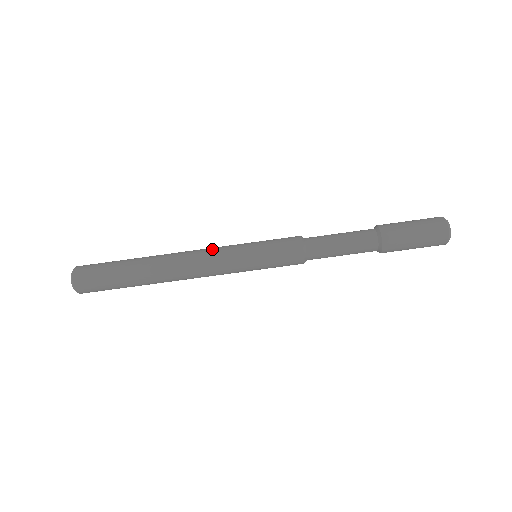
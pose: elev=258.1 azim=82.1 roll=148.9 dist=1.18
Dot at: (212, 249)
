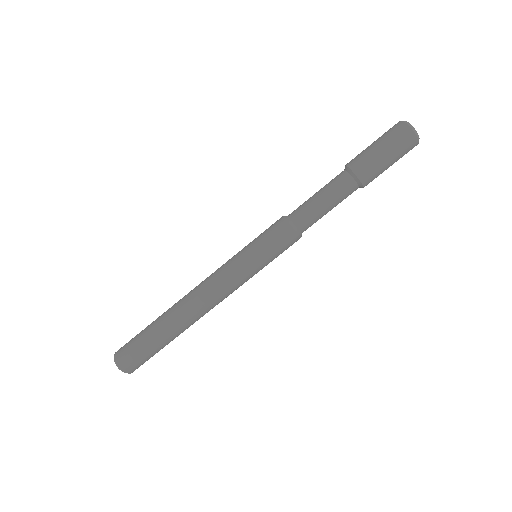
Dot at: (220, 282)
